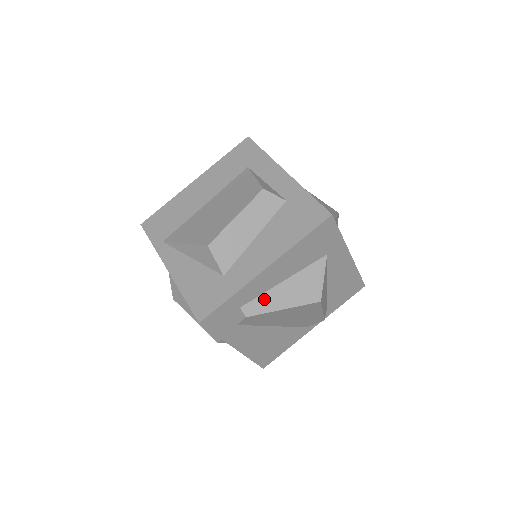
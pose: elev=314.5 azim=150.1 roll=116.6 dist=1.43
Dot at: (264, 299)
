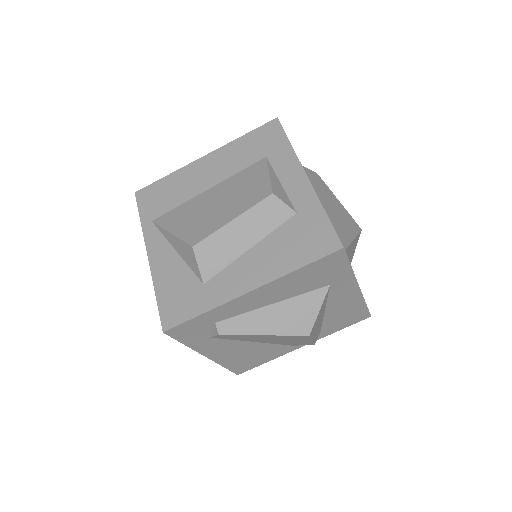
Dot at: (244, 319)
